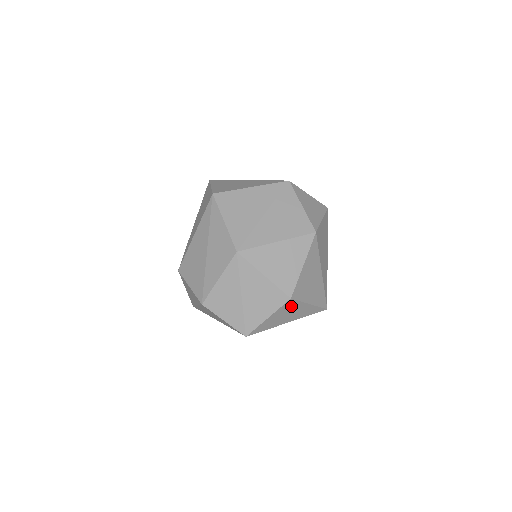
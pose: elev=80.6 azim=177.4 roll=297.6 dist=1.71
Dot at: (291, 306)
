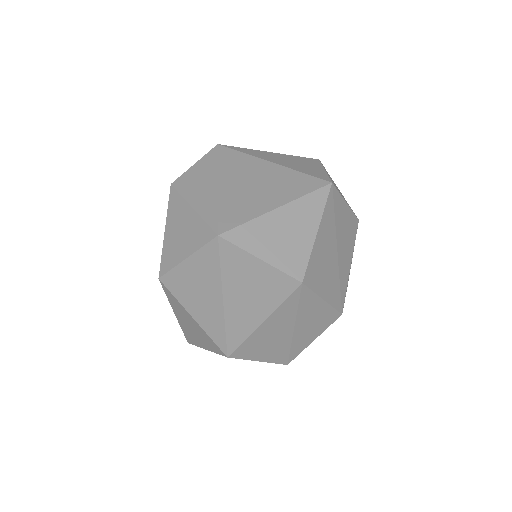
Dot at: occluded
